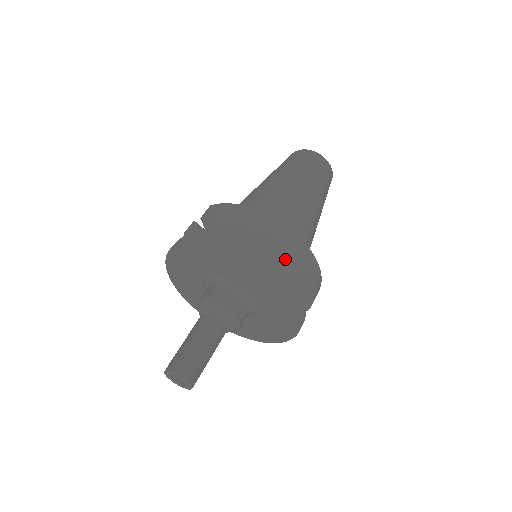
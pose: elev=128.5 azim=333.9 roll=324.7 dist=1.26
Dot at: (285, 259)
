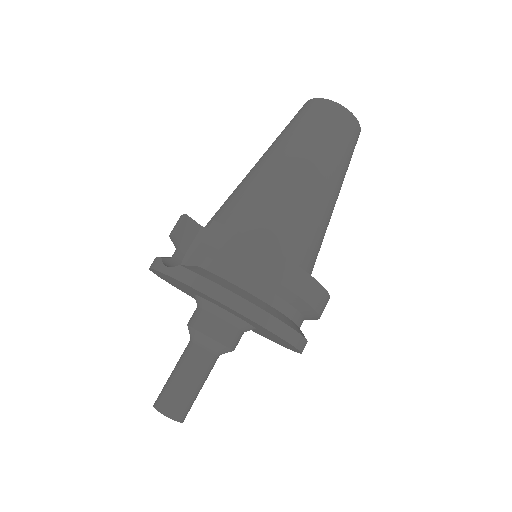
Dot at: (298, 307)
